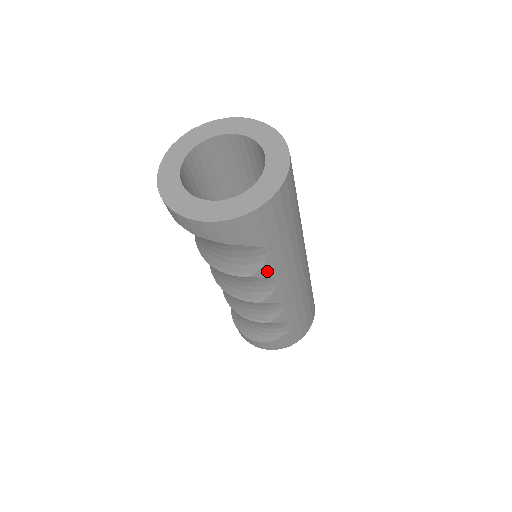
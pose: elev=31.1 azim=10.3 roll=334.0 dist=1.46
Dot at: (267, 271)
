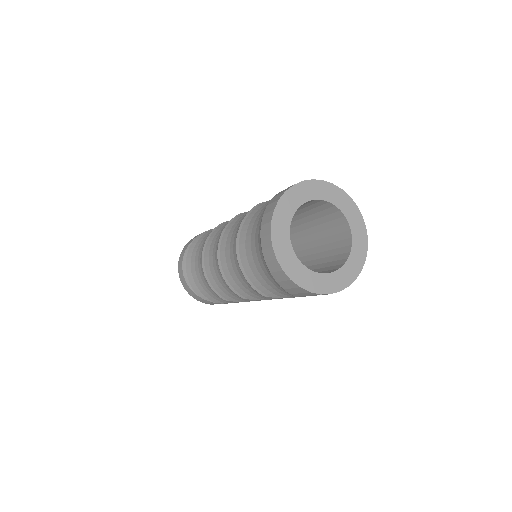
Dot at: occluded
